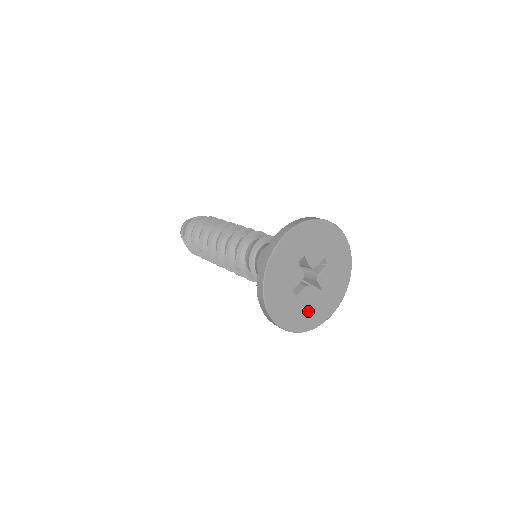
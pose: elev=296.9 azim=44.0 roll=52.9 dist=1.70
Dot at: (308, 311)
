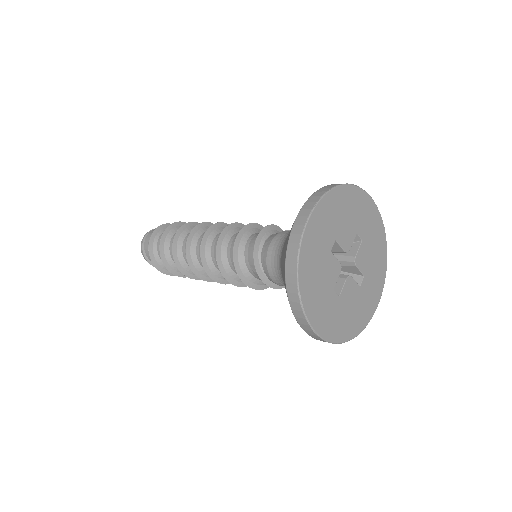
Dot at: (355, 308)
